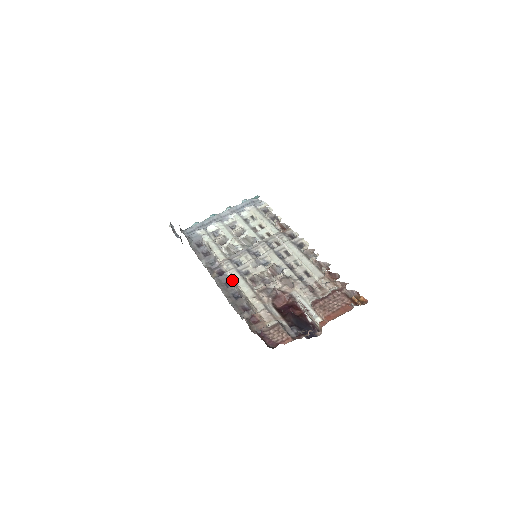
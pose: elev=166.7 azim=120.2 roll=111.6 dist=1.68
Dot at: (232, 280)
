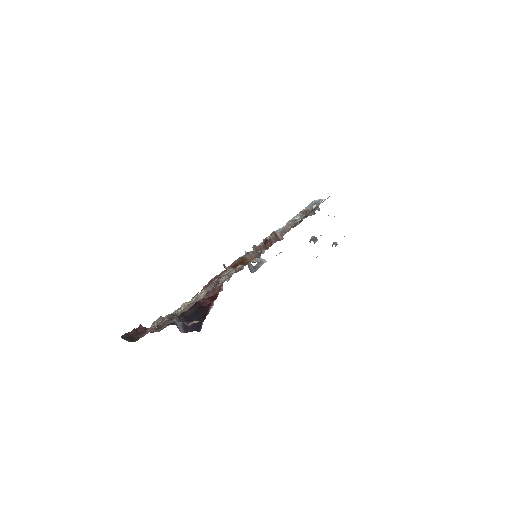
Dot at: occluded
